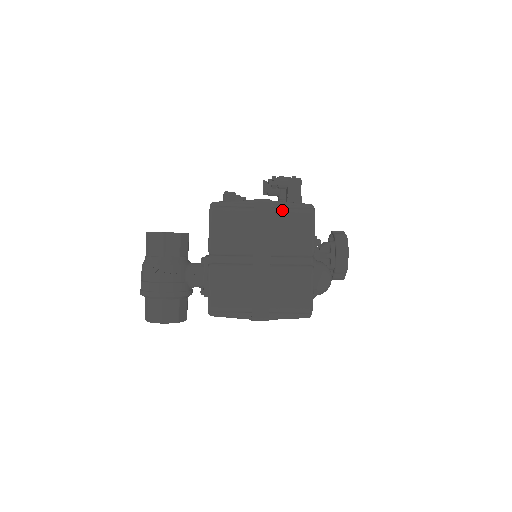
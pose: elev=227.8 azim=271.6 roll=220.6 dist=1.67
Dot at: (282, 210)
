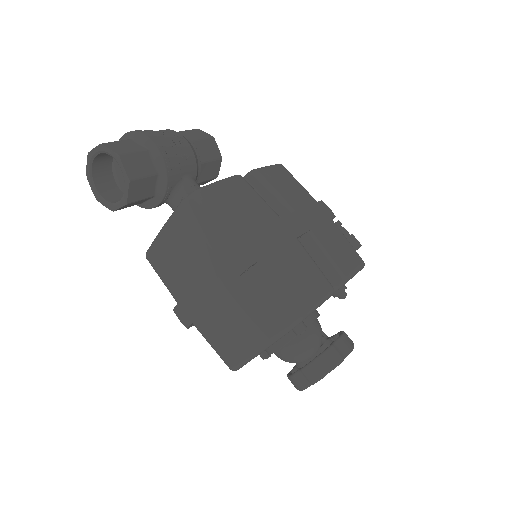
Dot at: occluded
